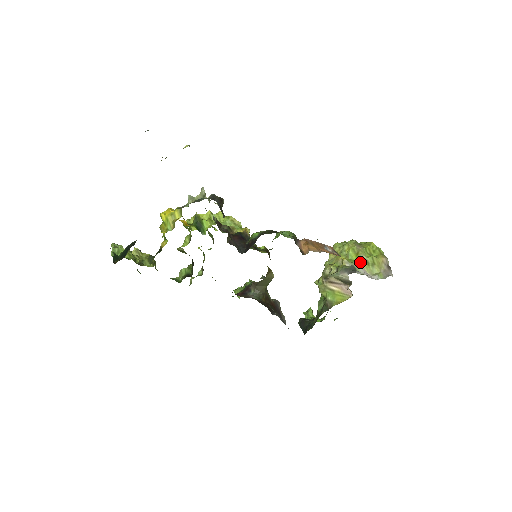
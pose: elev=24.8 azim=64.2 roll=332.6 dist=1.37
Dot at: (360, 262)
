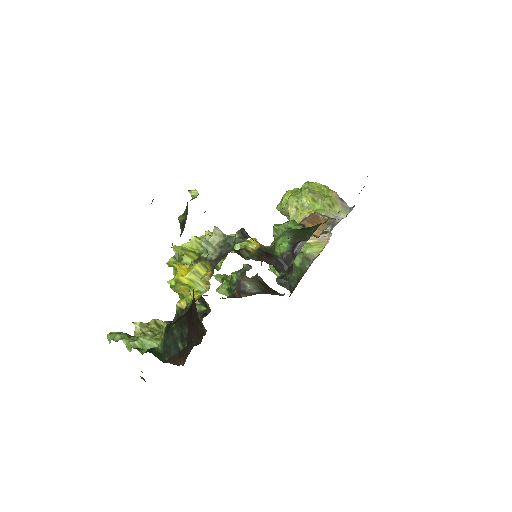
Dot at: (324, 208)
